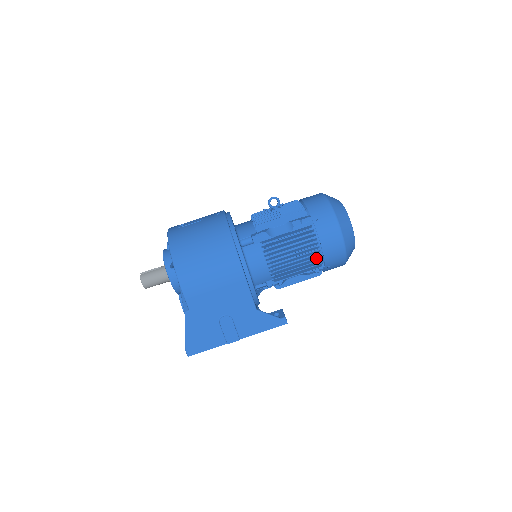
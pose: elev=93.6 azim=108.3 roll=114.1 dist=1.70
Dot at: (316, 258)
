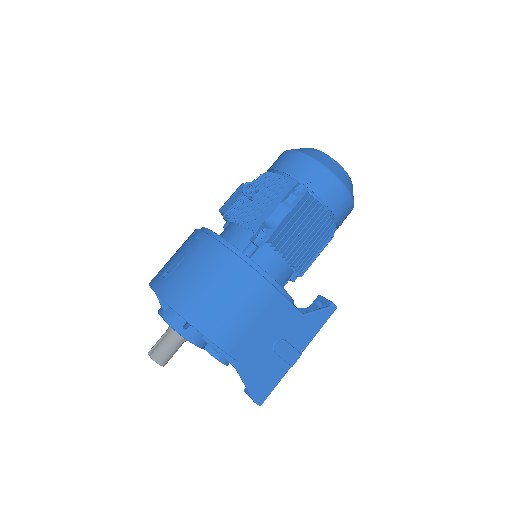
Dot at: occluded
